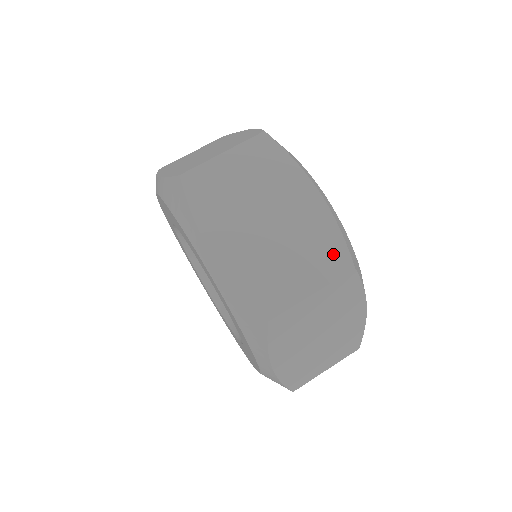
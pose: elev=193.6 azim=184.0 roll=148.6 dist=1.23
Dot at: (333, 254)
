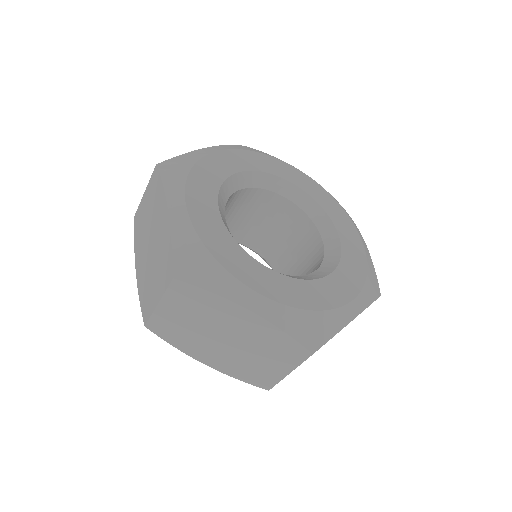
Dot at: (290, 349)
